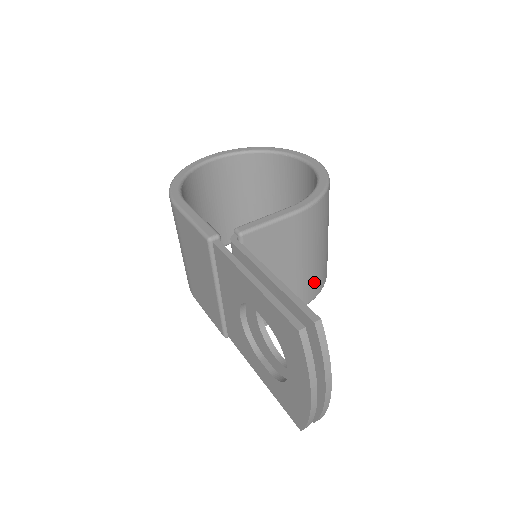
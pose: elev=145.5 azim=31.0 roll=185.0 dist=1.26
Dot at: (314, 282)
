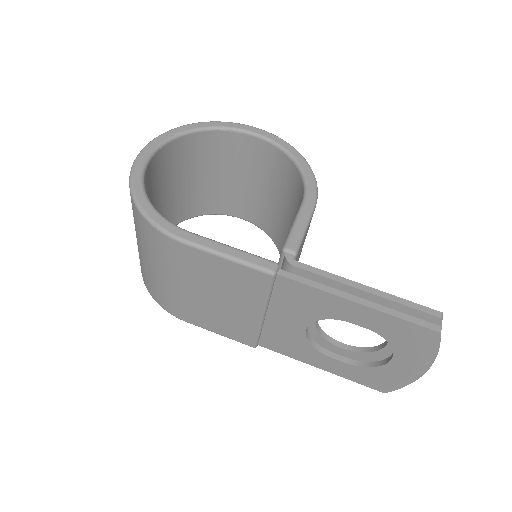
Dot at: occluded
